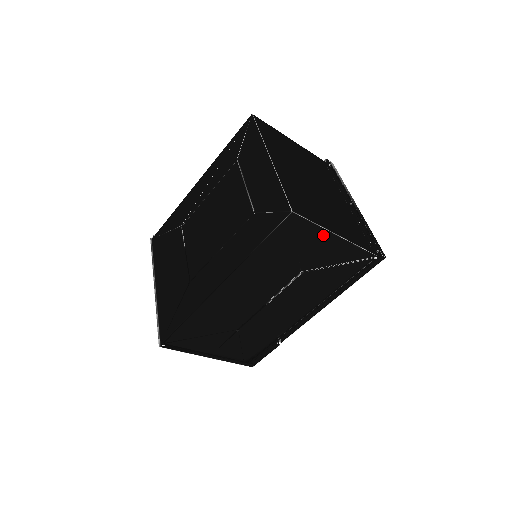
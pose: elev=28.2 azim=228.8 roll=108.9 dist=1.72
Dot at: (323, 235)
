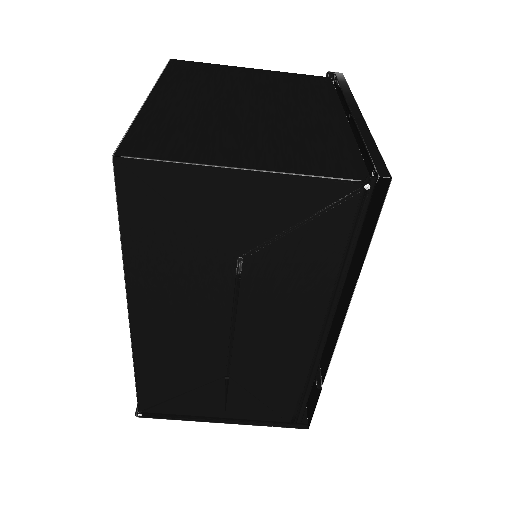
Dot at: (212, 178)
